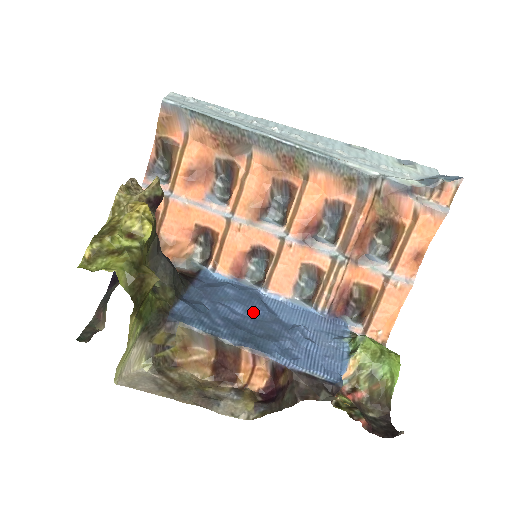
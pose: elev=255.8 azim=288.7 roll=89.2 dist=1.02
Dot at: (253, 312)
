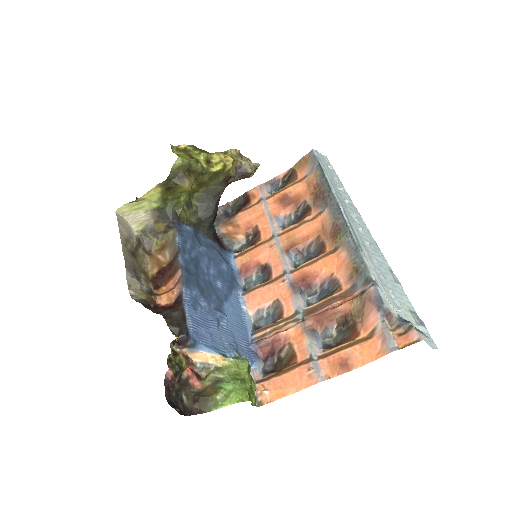
Dot at: (216, 281)
